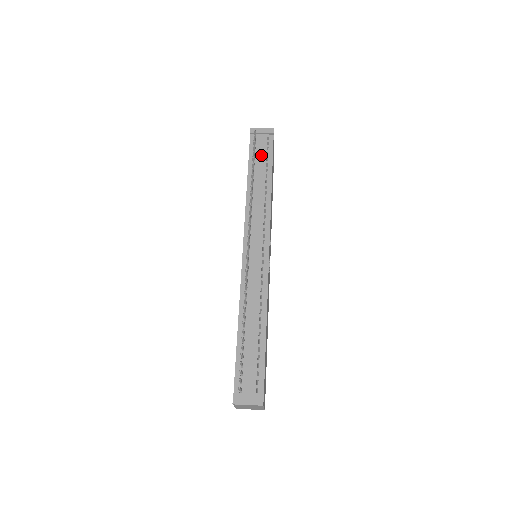
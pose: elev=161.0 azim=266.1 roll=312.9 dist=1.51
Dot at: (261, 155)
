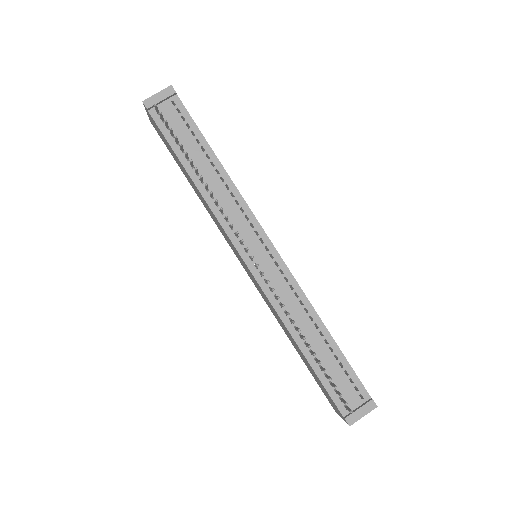
Dot at: (182, 132)
